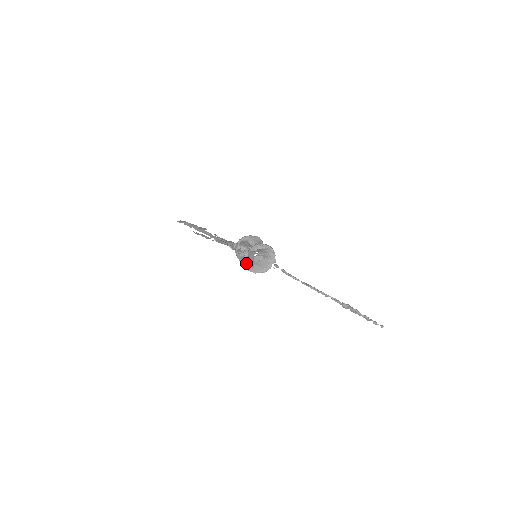
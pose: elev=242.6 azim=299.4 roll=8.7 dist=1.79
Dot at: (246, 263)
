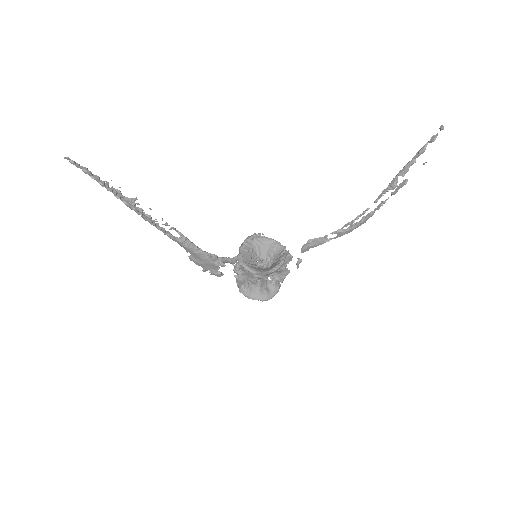
Dot at: (247, 266)
